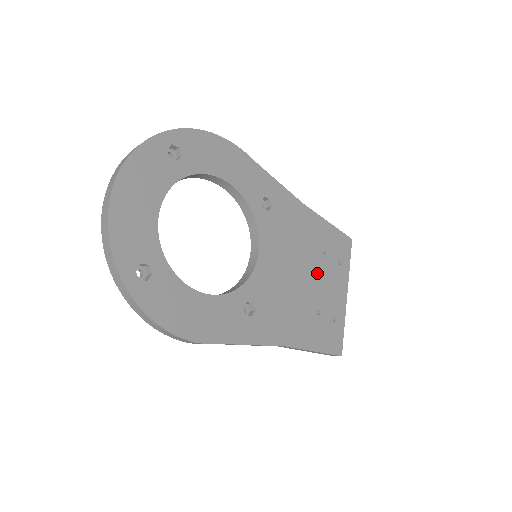
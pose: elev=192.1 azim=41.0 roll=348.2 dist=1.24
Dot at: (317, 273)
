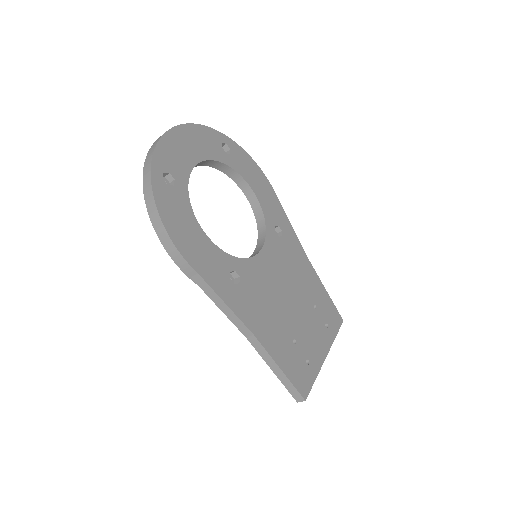
Dot at: (304, 313)
